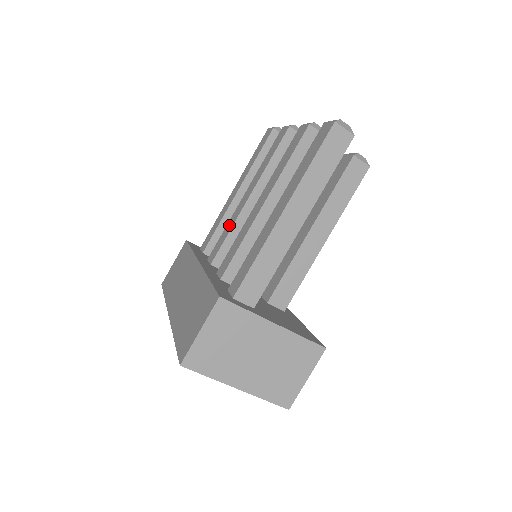
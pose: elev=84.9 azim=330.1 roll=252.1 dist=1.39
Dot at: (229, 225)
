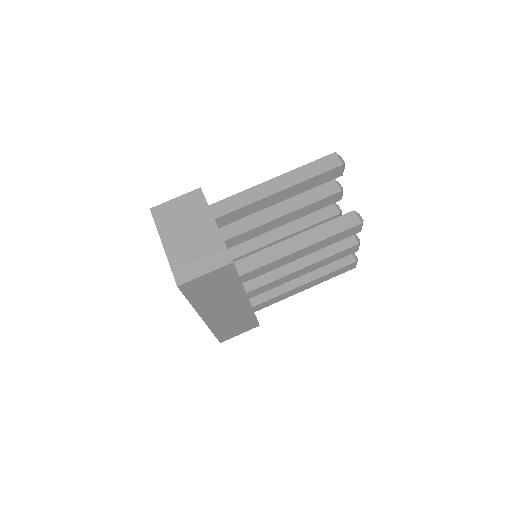
Dot at: occluded
